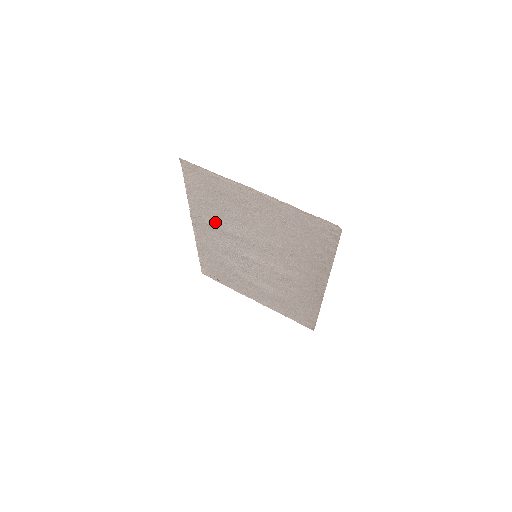
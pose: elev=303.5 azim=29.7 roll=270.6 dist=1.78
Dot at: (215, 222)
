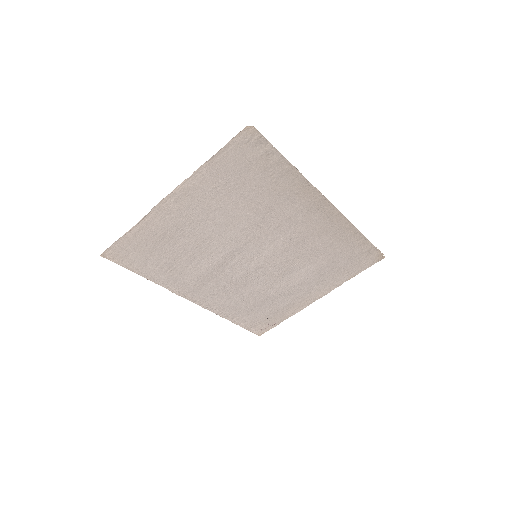
Dot at: (195, 273)
